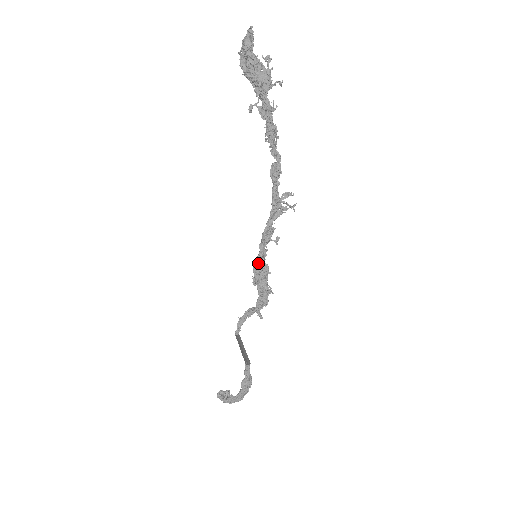
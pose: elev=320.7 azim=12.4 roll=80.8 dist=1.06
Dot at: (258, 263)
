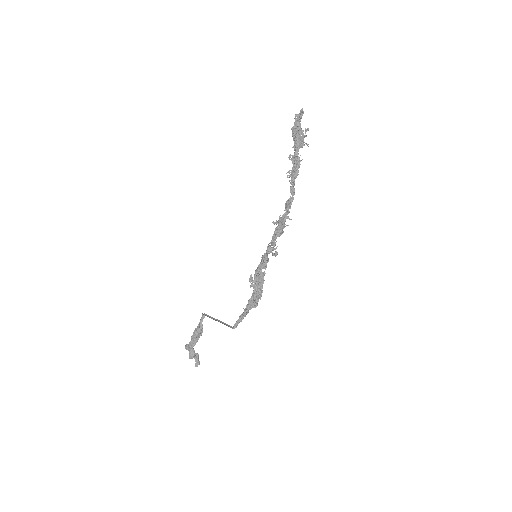
Dot at: (259, 267)
